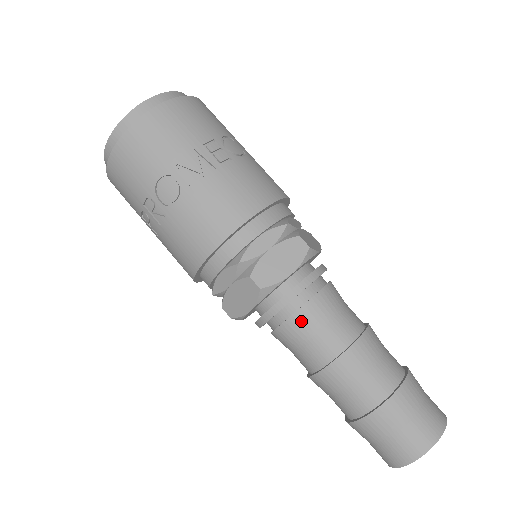
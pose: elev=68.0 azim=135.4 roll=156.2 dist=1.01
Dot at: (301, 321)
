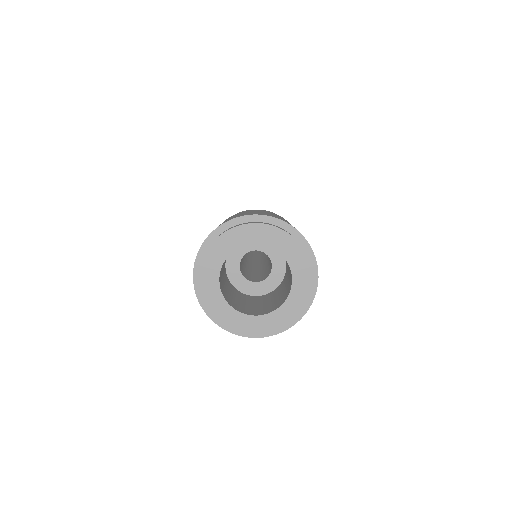
Dot at: occluded
